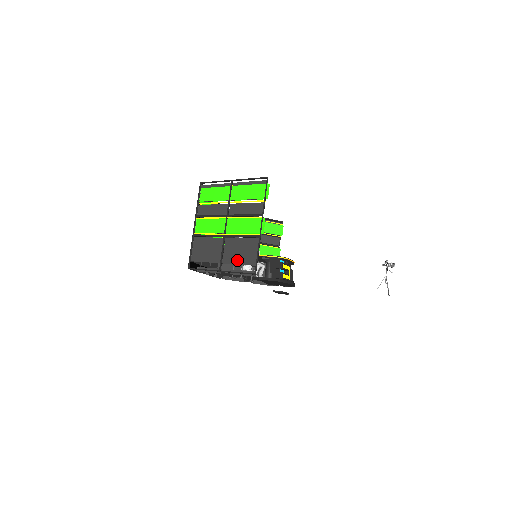
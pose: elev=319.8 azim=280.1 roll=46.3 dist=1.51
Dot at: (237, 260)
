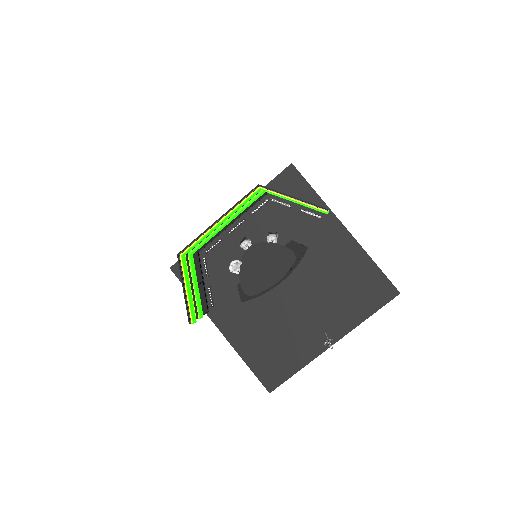
Dot at: (204, 296)
